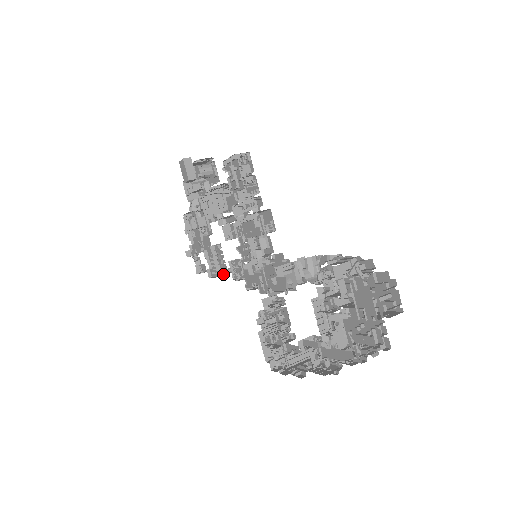
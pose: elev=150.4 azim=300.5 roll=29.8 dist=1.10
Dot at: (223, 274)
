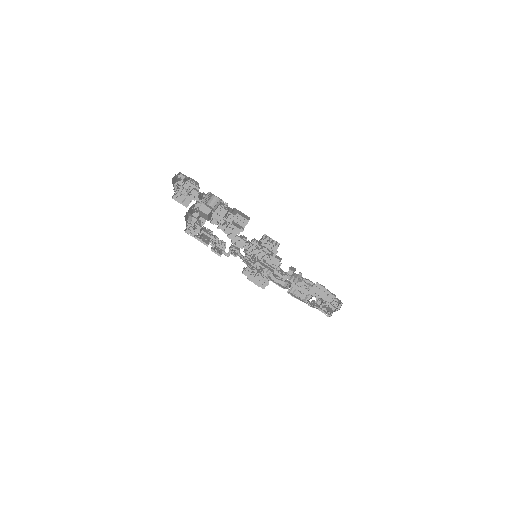
Dot at: (227, 256)
